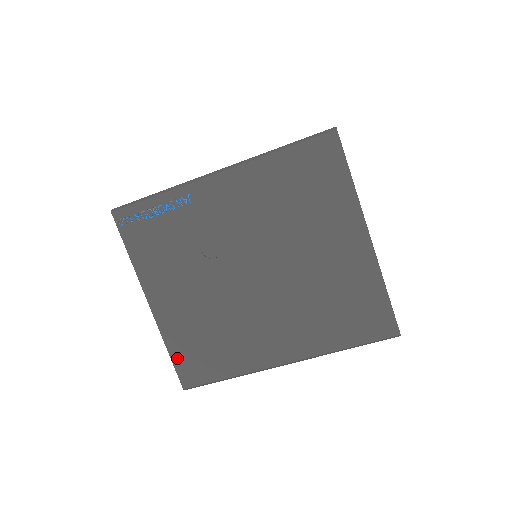
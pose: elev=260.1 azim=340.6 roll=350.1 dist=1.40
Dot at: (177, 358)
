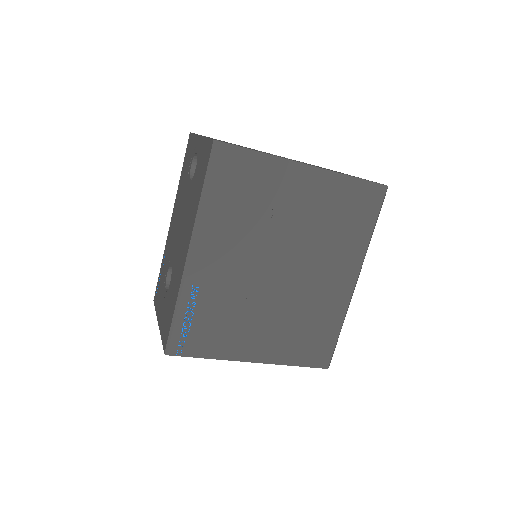
Dot at: (304, 362)
